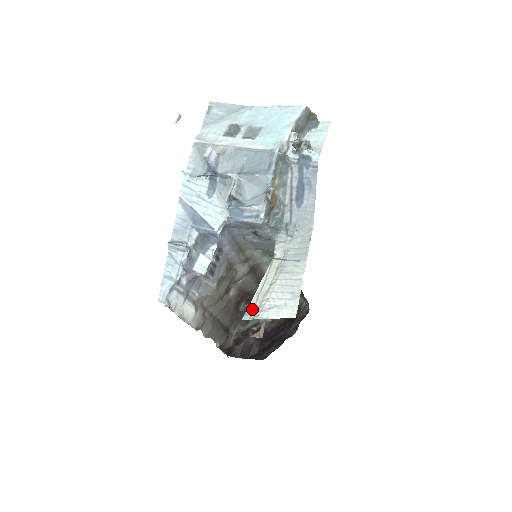
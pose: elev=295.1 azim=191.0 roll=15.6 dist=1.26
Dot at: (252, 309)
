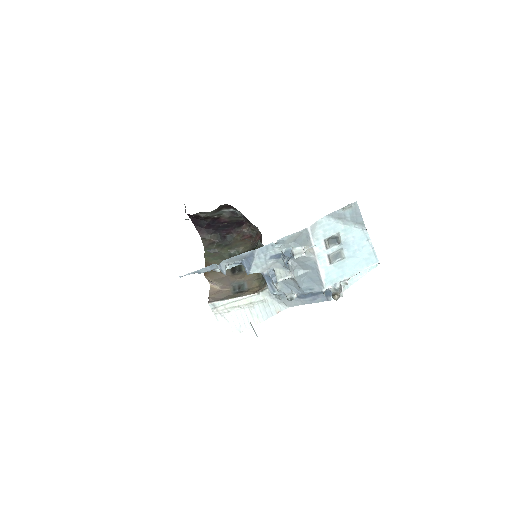
Dot at: (218, 306)
